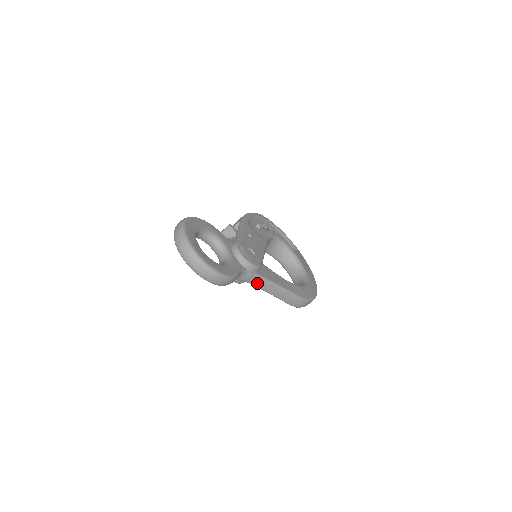
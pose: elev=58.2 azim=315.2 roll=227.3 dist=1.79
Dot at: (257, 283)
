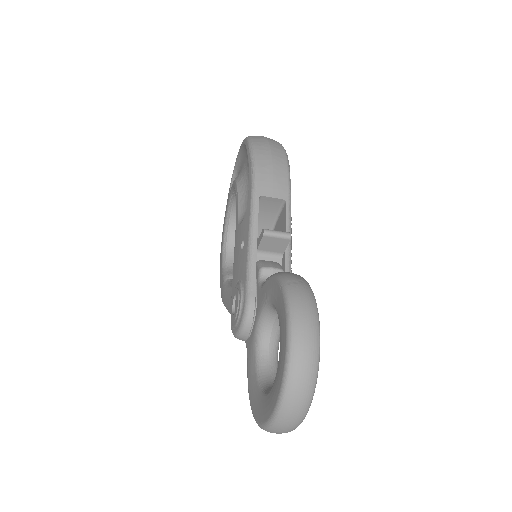
Dot at: occluded
